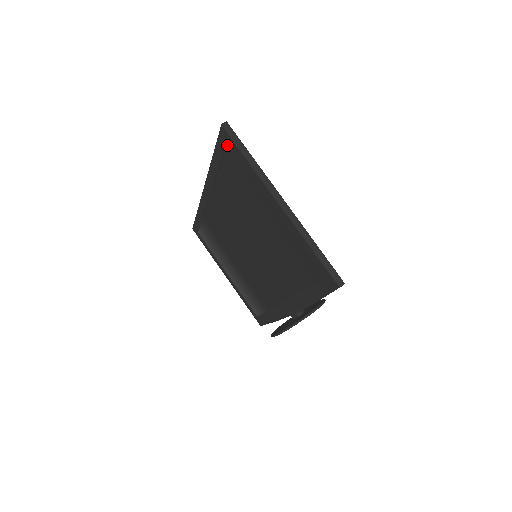
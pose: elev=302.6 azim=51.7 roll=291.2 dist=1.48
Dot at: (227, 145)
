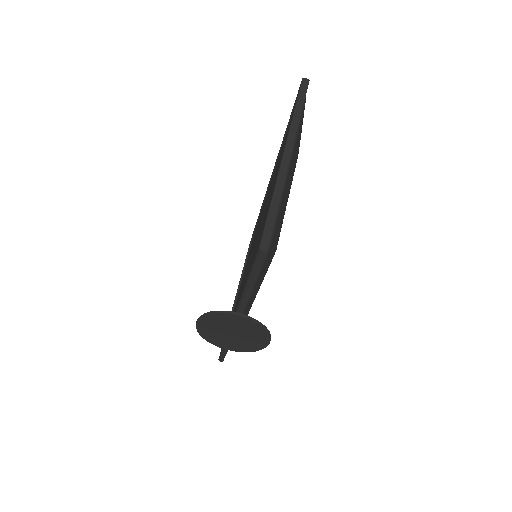
Dot at: occluded
